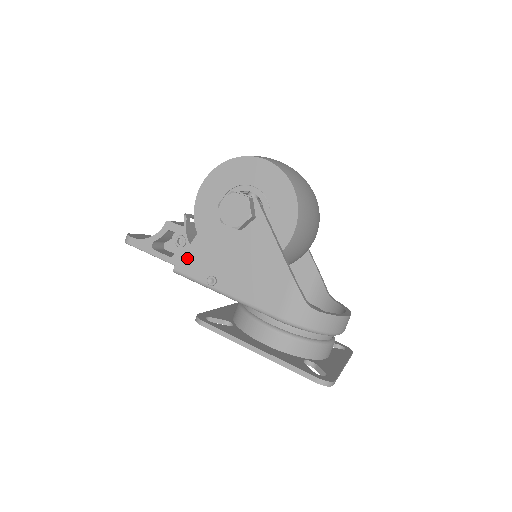
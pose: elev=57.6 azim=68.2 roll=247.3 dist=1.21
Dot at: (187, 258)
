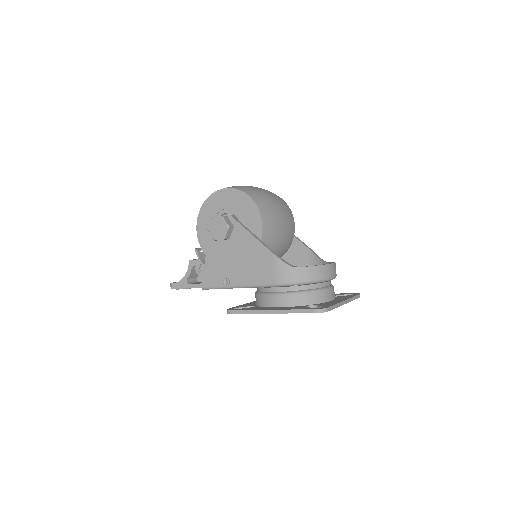
Dot at: (206, 275)
